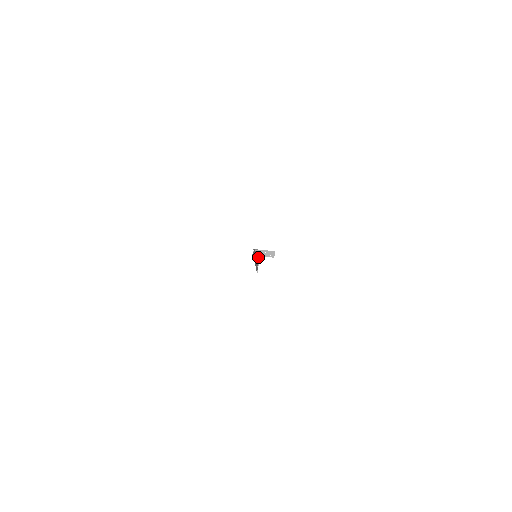
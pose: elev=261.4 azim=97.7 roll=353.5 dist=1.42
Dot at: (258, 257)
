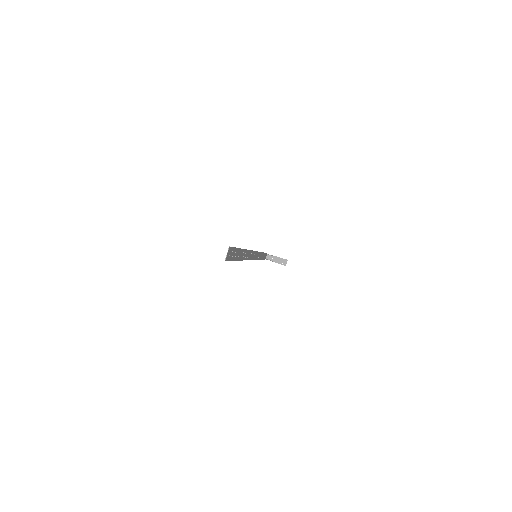
Dot at: occluded
